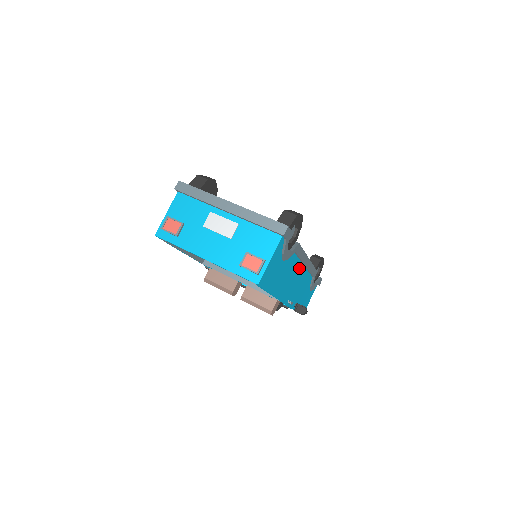
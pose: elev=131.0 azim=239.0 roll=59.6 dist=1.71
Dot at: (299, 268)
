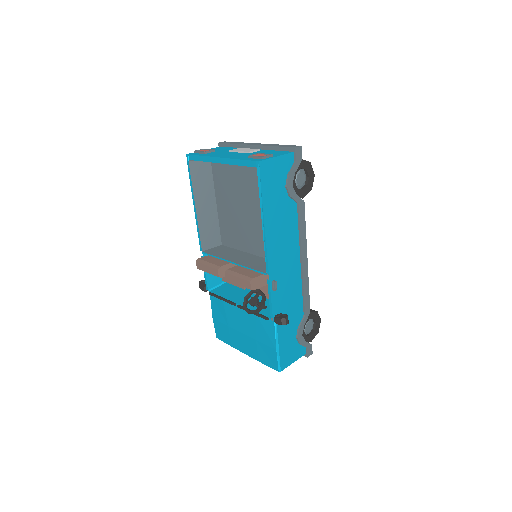
Dot at: (295, 253)
